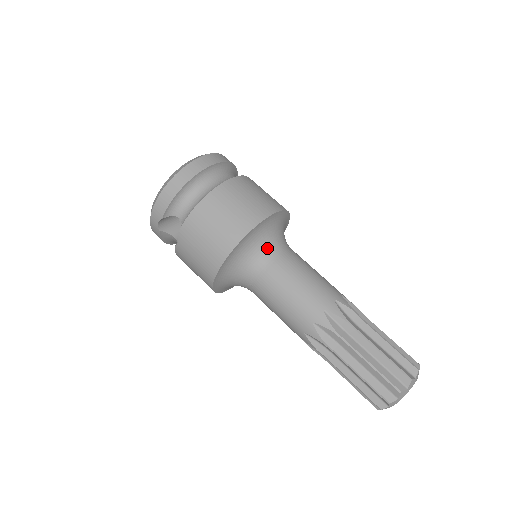
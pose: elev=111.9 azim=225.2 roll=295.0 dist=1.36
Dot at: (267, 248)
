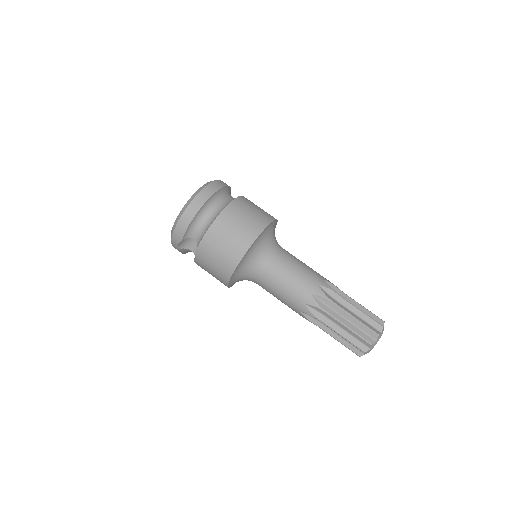
Dot at: (264, 253)
